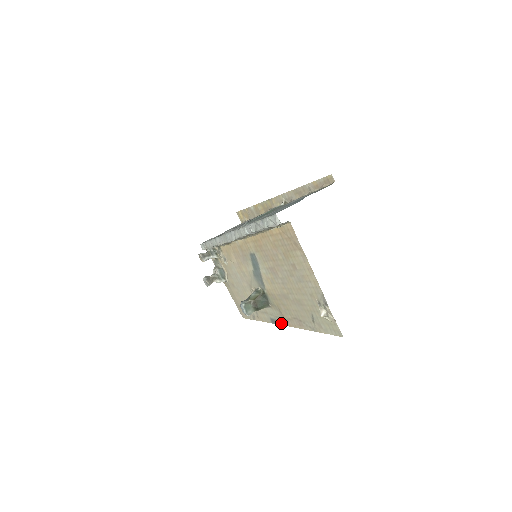
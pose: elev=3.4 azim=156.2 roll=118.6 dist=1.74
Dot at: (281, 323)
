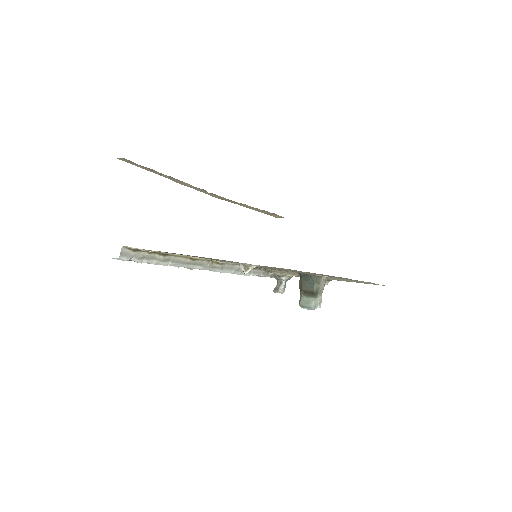
Dot at: occluded
